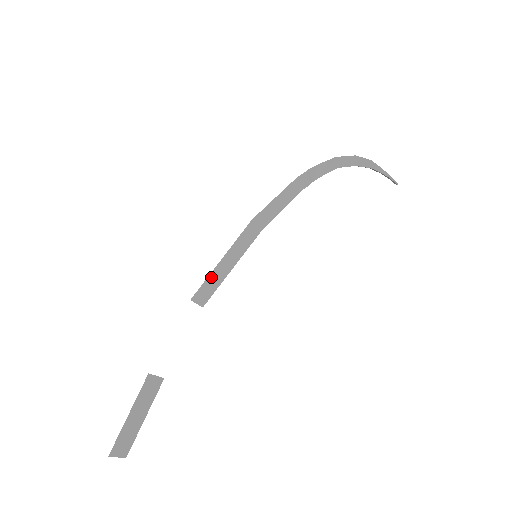
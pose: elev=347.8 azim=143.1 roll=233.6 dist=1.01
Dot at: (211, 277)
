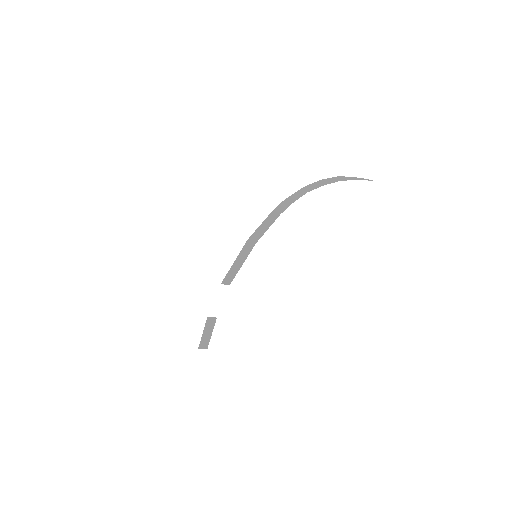
Dot at: (230, 272)
